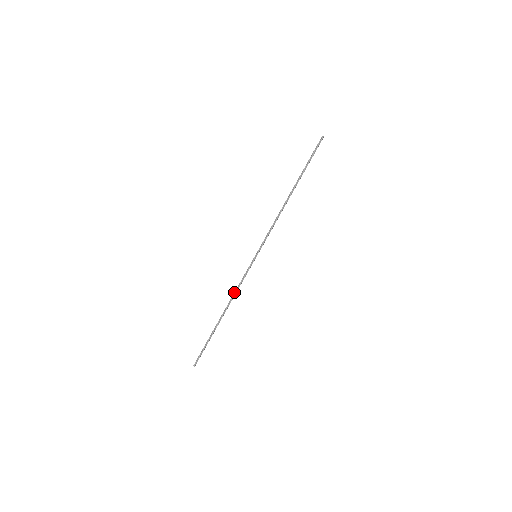
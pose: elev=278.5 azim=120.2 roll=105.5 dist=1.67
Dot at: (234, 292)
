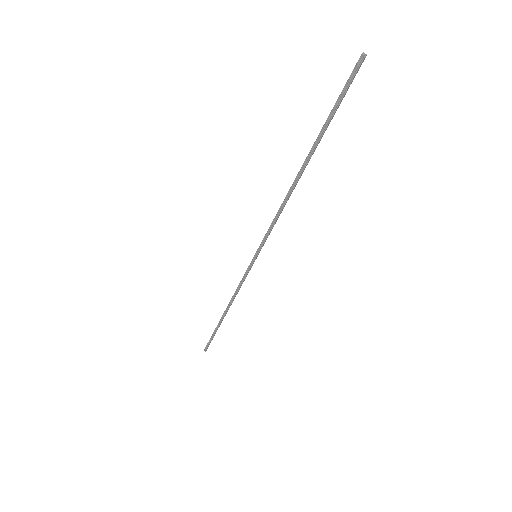
Dot at: (234, 293)
